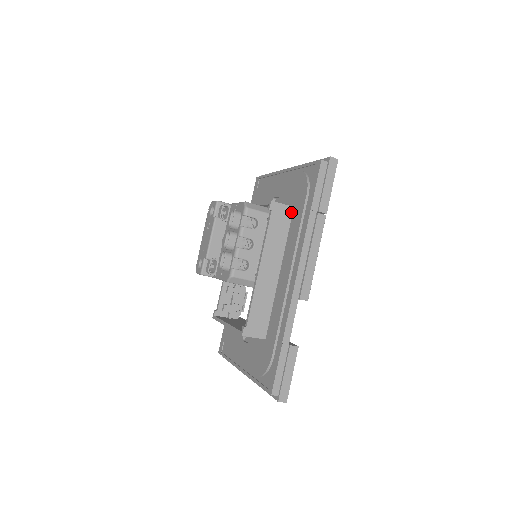
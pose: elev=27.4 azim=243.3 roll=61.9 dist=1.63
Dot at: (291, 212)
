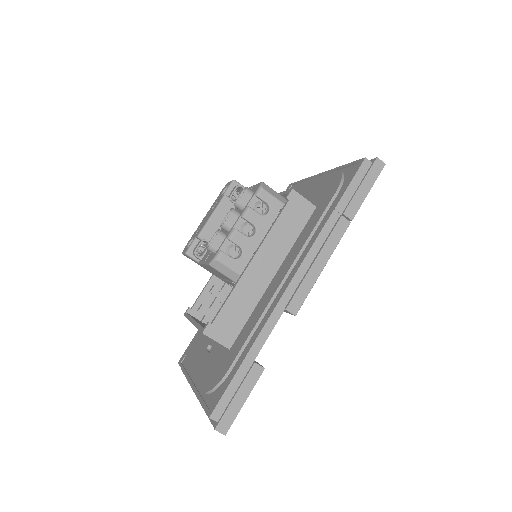
Dot at: (311, 211)
